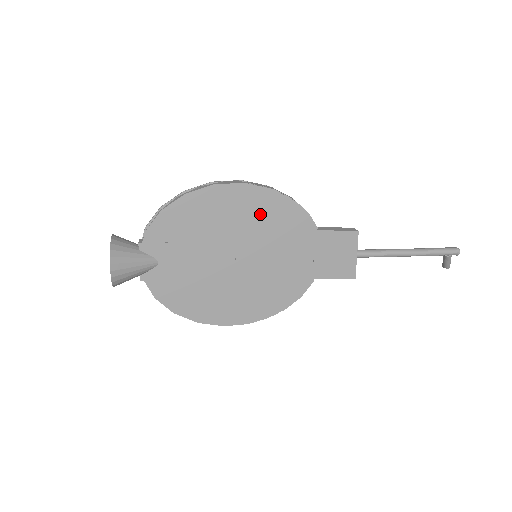
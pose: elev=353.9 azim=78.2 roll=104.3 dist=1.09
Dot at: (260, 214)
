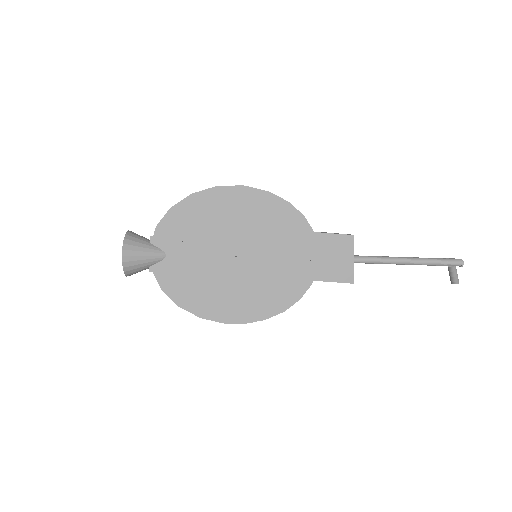
Dot at: (258, 214)
